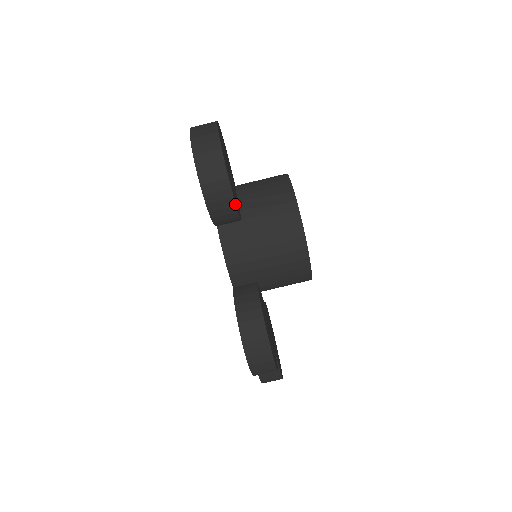
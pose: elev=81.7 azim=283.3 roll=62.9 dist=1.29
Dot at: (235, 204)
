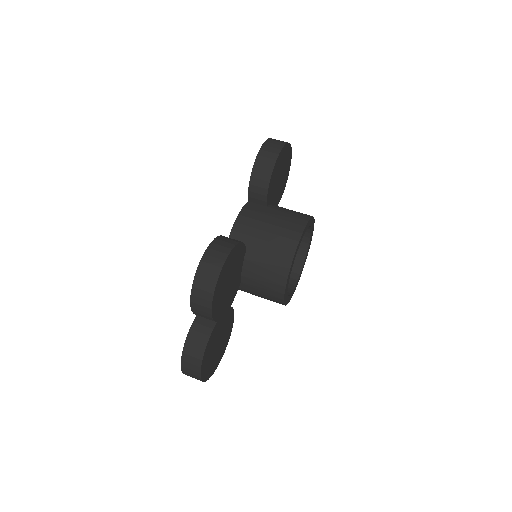
Dot at: (272, 173)
